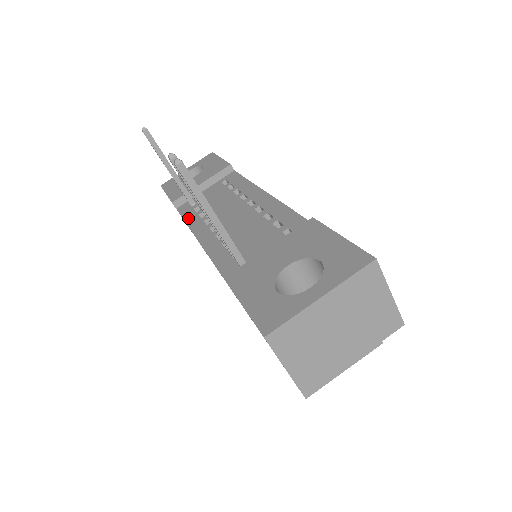
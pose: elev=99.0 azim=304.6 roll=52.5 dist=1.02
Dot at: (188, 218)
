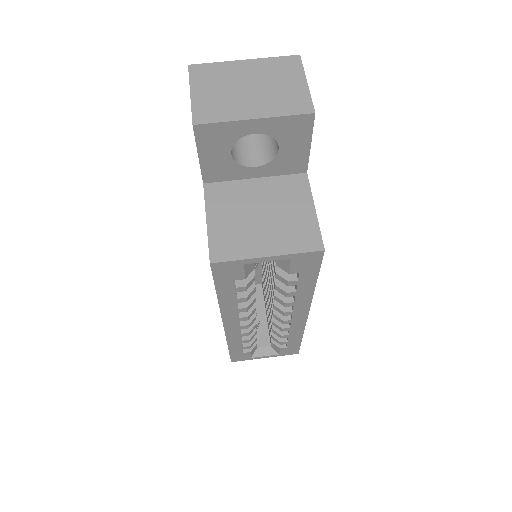
Dot at: occluded
